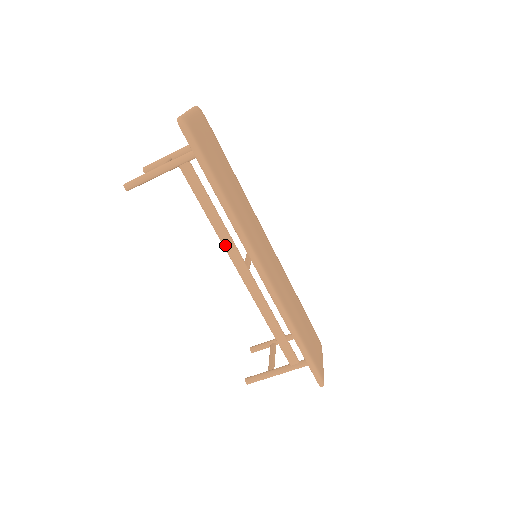
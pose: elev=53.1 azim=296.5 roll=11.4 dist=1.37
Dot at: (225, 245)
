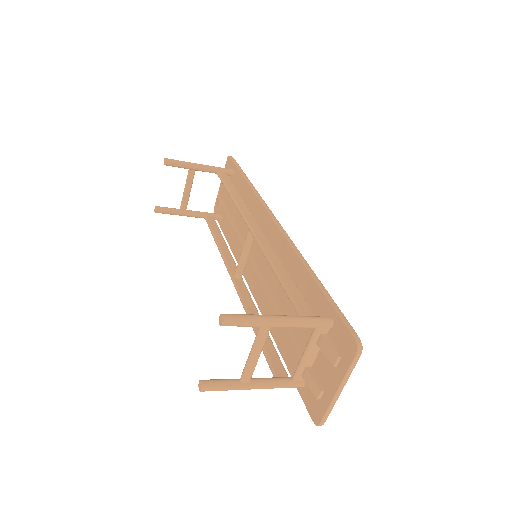
Dot at: (244, 305)
